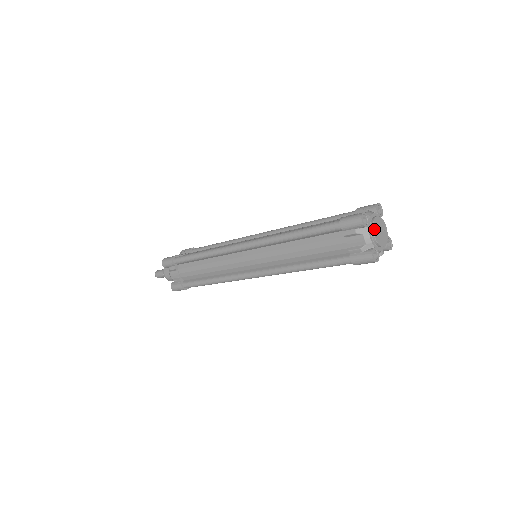
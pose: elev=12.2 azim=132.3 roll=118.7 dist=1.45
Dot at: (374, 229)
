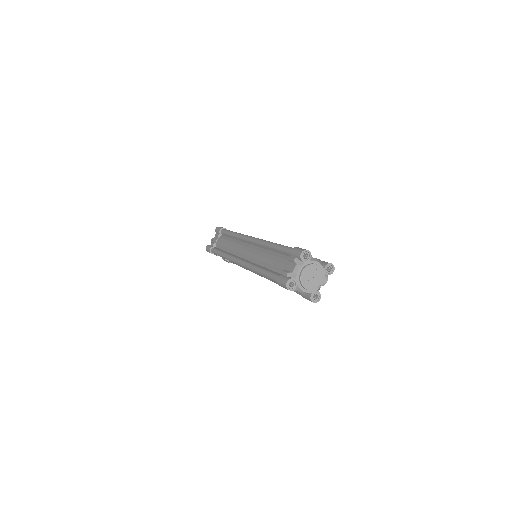
Dot at: (304, 284)
